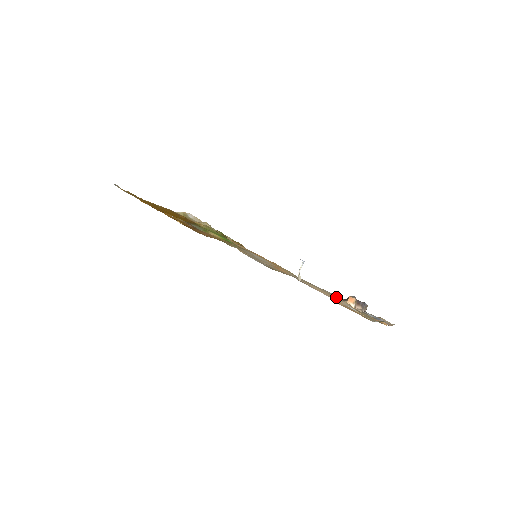
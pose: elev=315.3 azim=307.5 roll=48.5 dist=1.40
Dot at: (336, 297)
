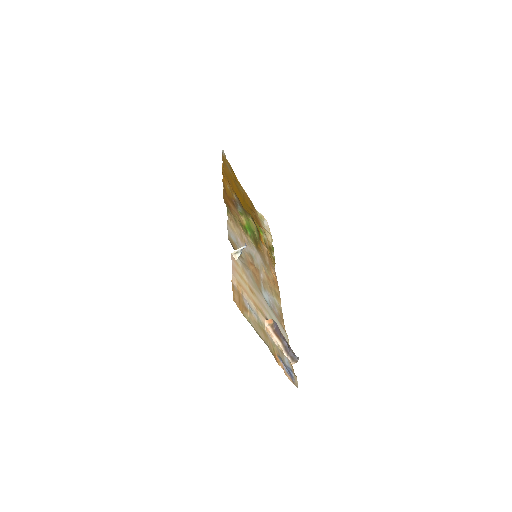
Dot at: (263, 310)
